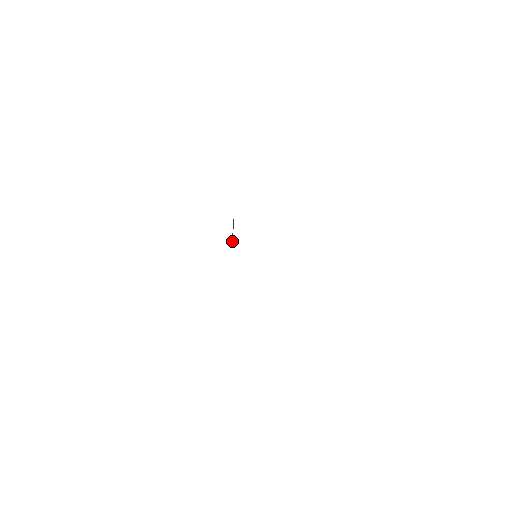
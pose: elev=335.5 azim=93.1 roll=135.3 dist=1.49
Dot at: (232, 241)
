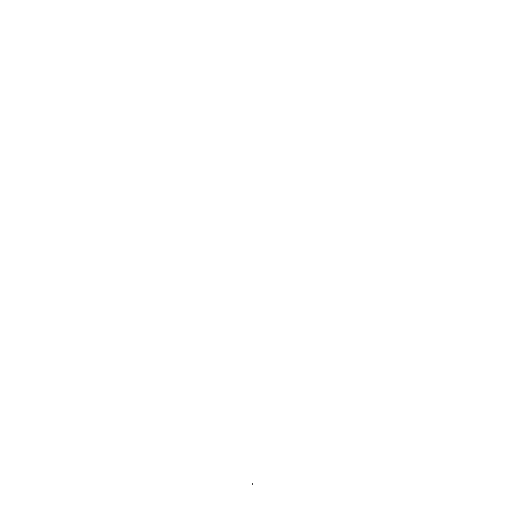
Dot at: occluded
